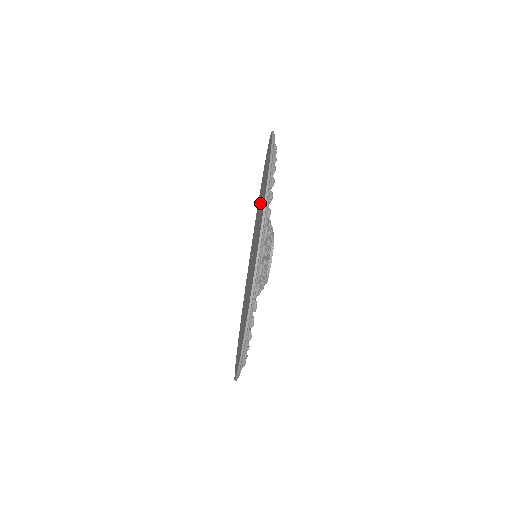
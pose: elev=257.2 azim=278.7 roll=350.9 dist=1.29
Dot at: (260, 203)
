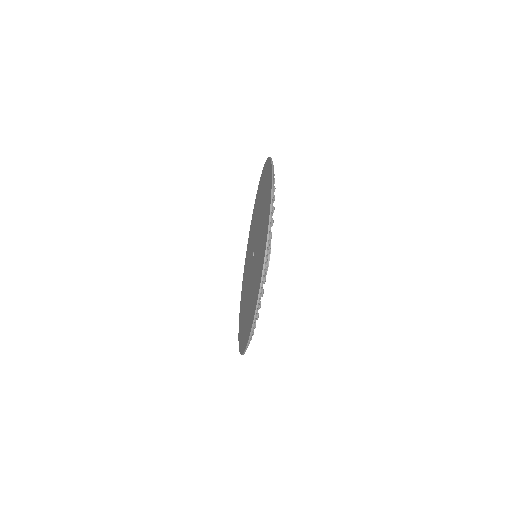
Dot at: (260, 219)
